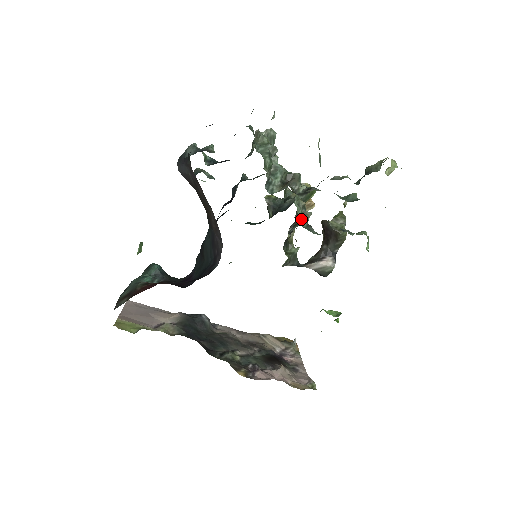
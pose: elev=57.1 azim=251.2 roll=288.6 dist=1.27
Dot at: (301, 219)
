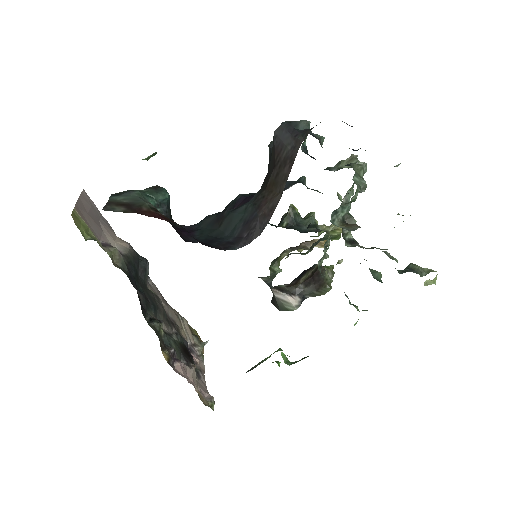
Dot at: occluded
